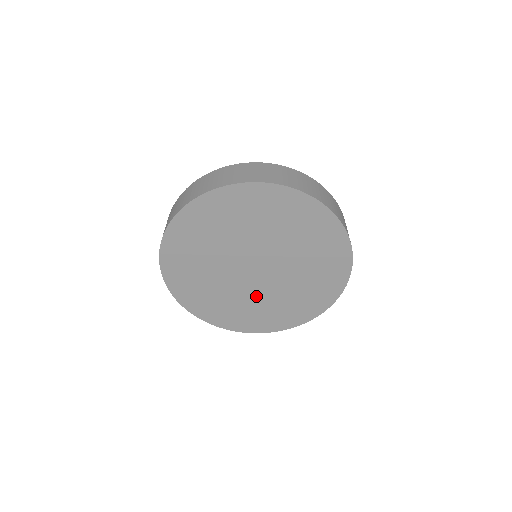
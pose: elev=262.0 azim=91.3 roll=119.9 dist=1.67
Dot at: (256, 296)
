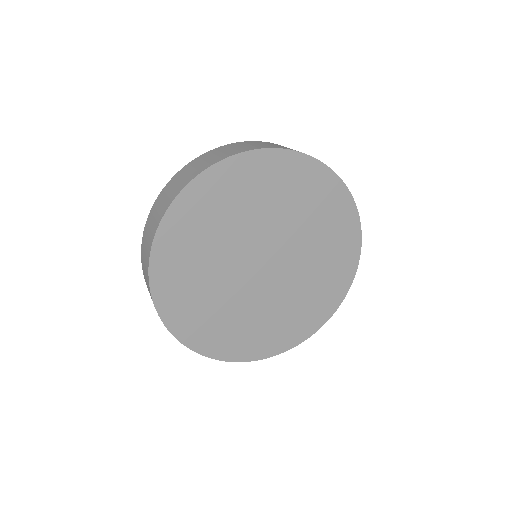
Dot at: (270, 303)
